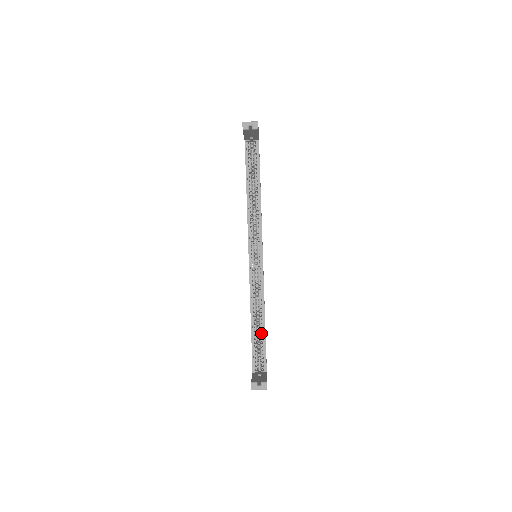
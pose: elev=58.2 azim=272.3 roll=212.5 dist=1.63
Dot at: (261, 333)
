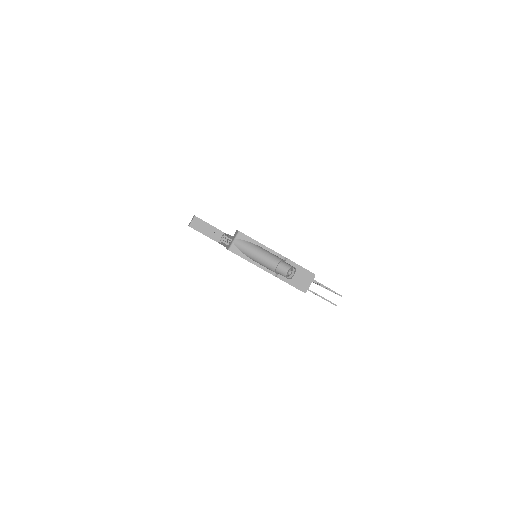
Dot at: occluded
